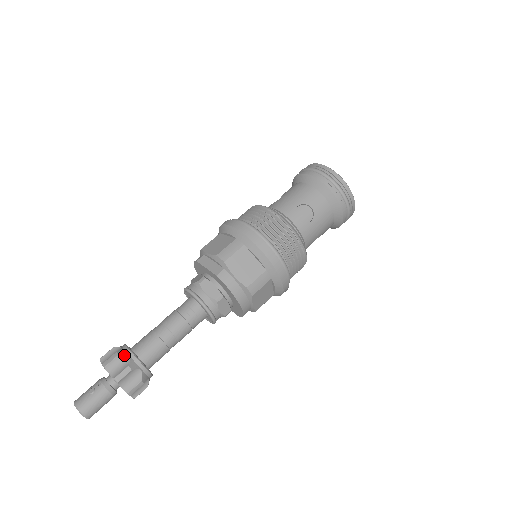
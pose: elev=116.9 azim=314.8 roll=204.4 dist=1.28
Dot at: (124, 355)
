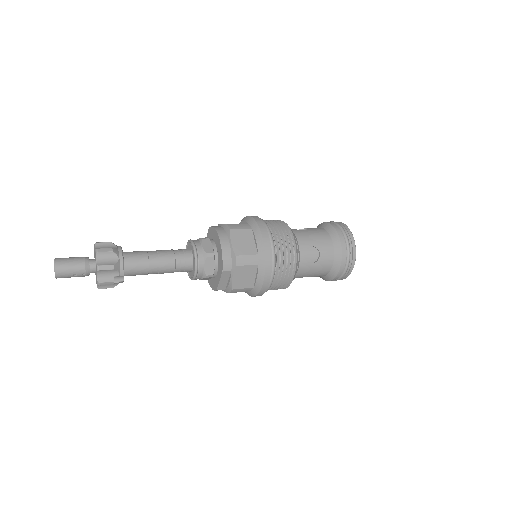
Dot at: occluded
